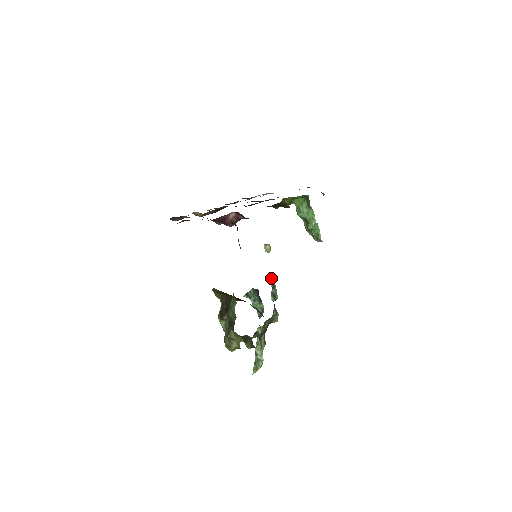
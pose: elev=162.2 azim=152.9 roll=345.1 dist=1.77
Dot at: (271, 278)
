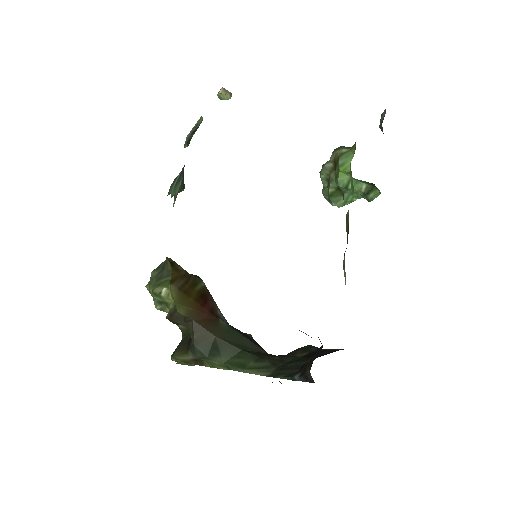
Dot at: (199, 122)
